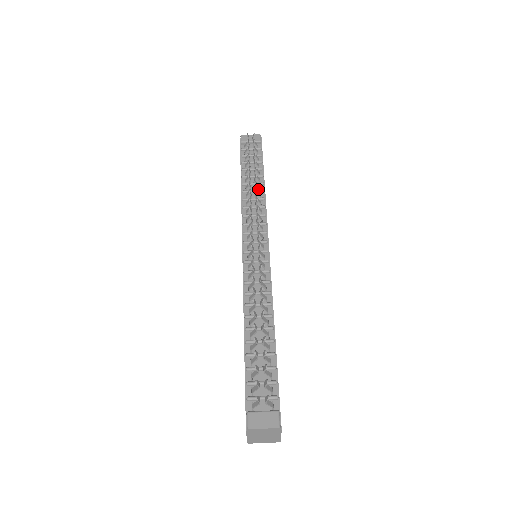
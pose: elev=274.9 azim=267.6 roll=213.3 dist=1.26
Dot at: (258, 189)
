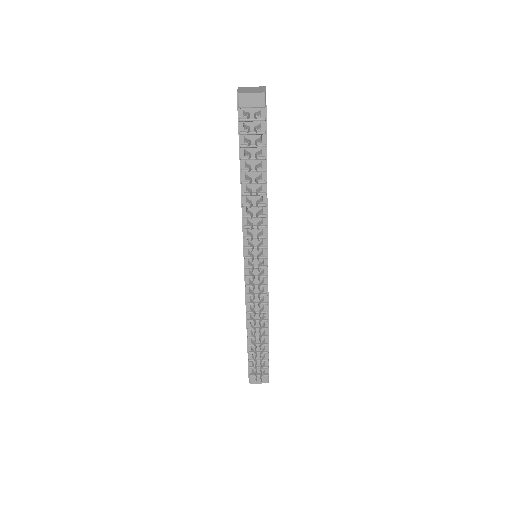
Dot at: (260, 190)
